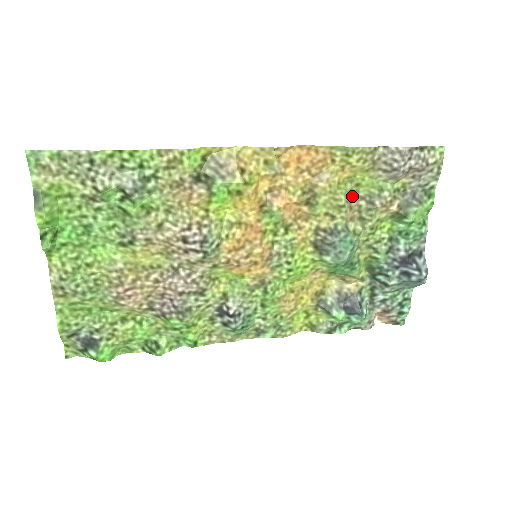
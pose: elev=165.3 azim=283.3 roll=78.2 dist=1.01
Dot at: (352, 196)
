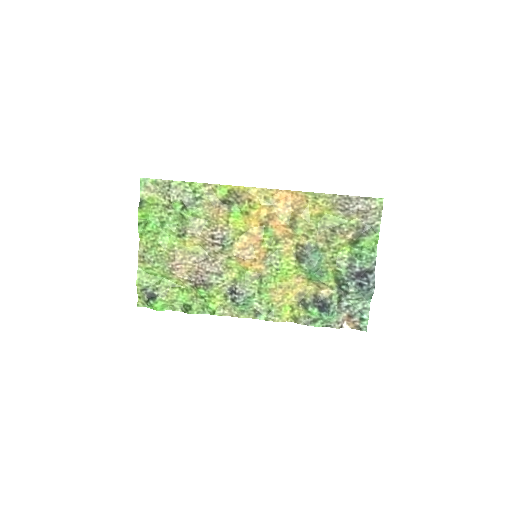
Dot at: (321, 225)
